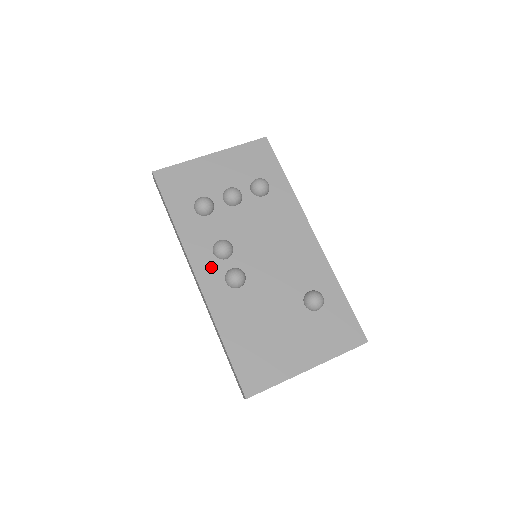
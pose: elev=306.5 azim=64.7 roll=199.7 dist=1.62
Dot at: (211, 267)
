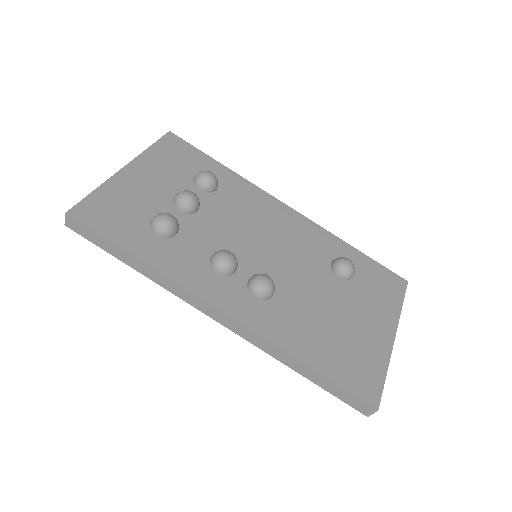
Dot at: (227, 290)
